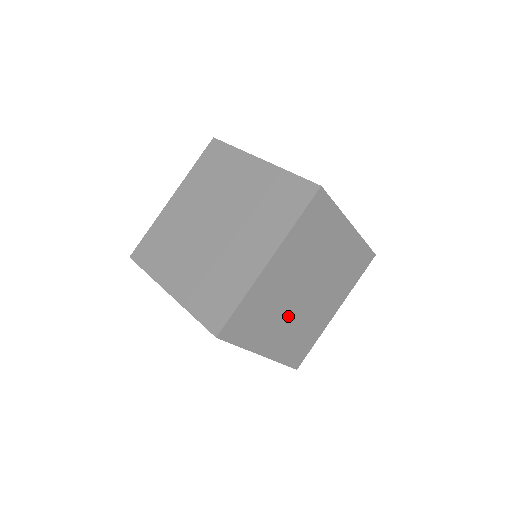
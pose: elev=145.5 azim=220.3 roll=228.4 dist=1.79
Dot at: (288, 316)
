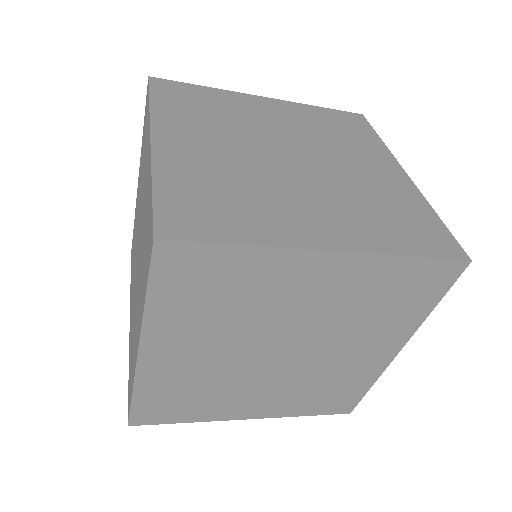
Dot at: (263, 382)
